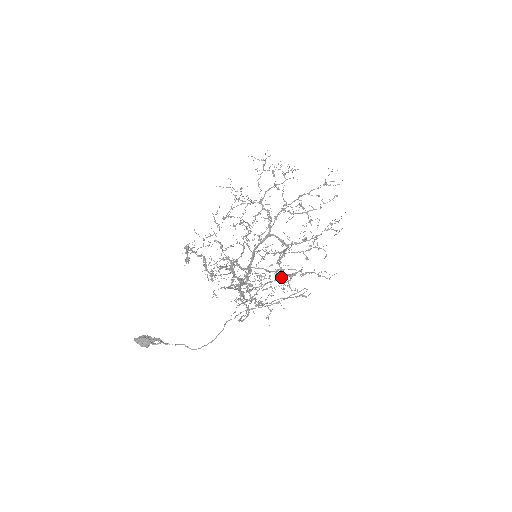
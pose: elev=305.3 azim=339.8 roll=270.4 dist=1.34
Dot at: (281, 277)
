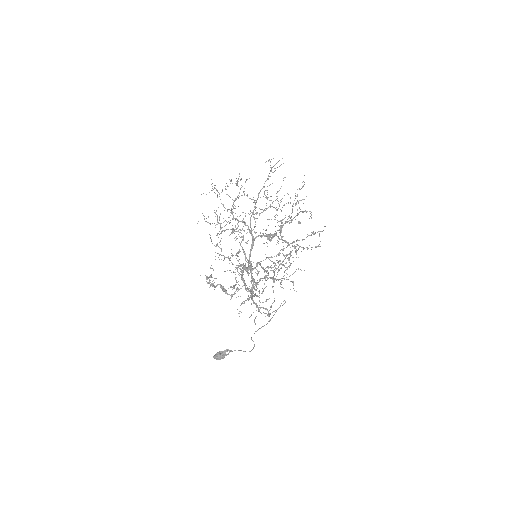
Dot at: (282, 261)
